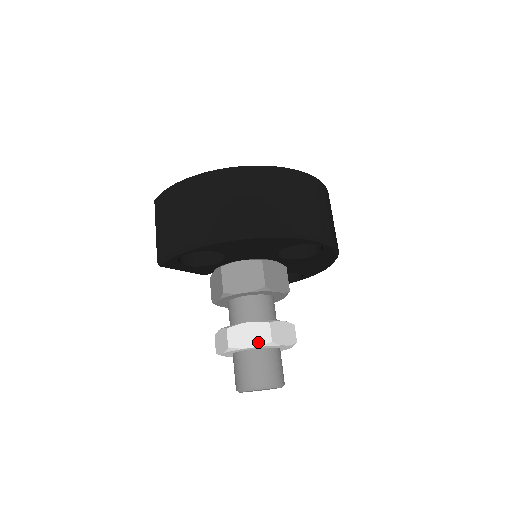
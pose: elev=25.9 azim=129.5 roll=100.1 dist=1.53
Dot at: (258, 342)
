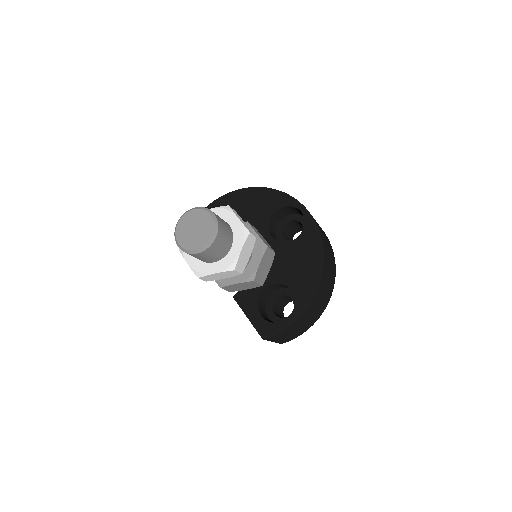
Dot at: (218, 208)
